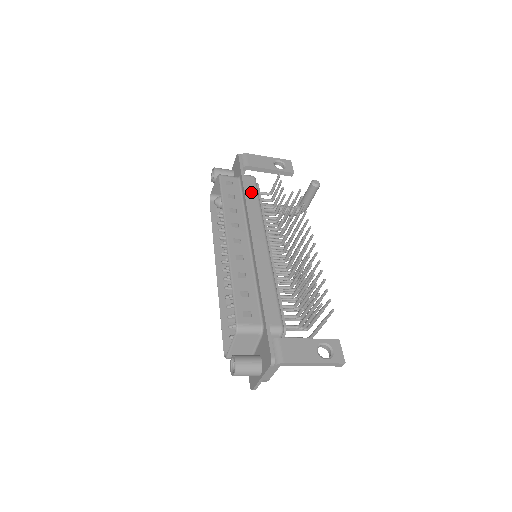
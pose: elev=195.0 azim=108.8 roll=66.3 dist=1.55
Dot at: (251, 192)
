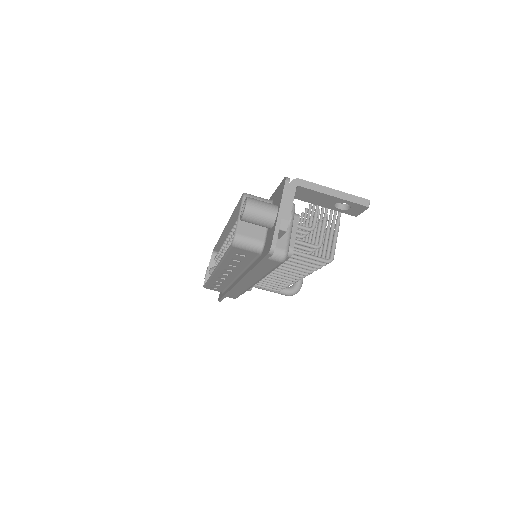
Dot at: occluded
